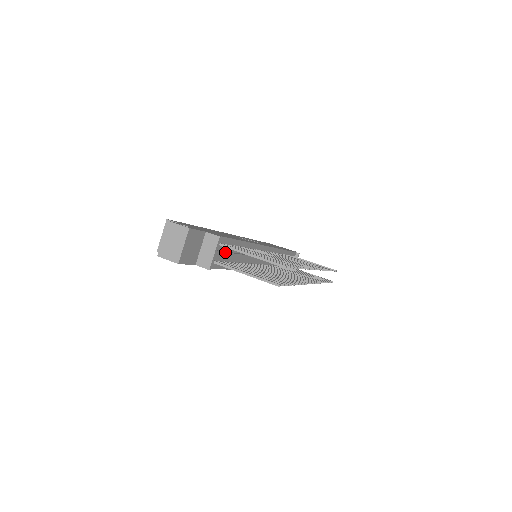
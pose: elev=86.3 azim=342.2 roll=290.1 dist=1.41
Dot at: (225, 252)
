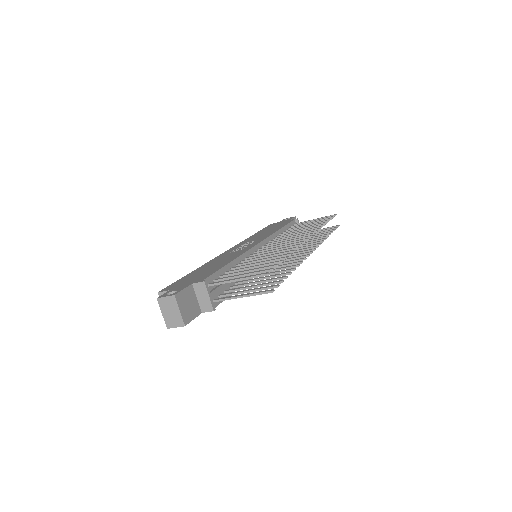
Dot at: (219, 286)
